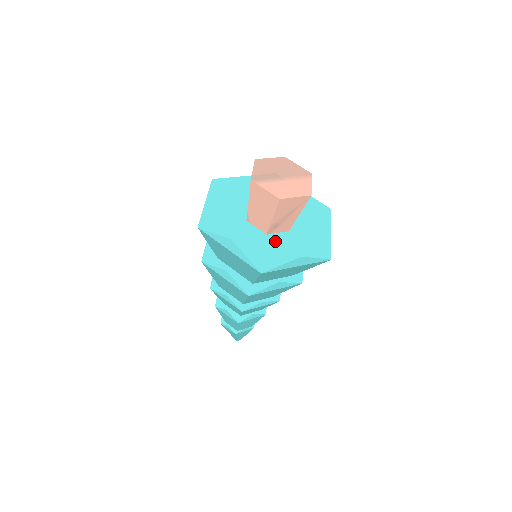
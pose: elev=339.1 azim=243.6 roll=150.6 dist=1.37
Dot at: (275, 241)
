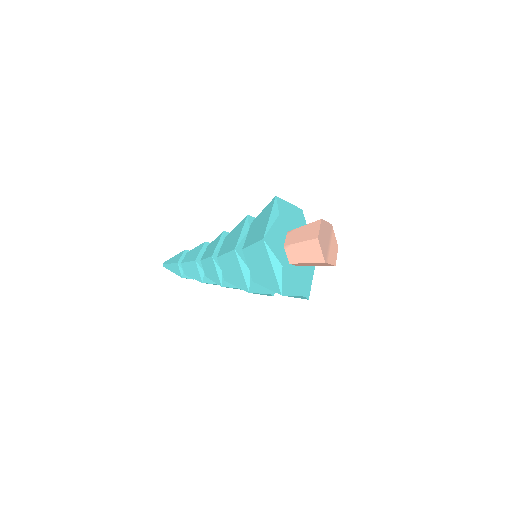
Dot at: (302, 268)
